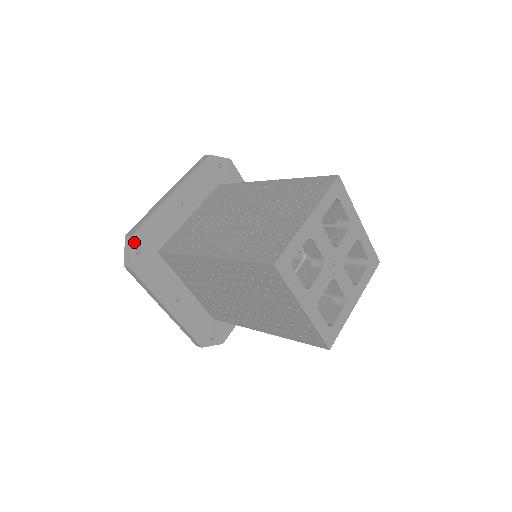
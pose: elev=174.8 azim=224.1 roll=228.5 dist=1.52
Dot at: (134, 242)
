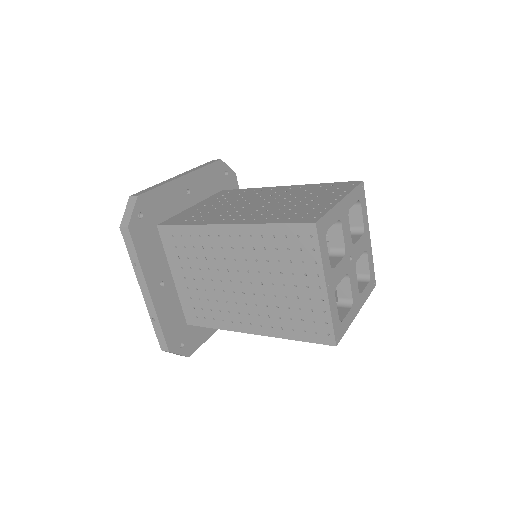
Dot at: (139, 204)
